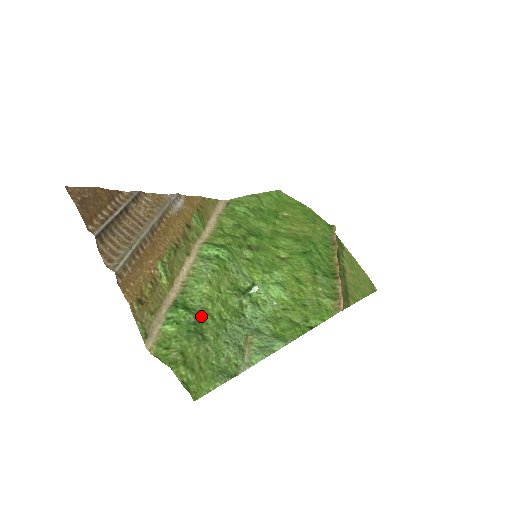
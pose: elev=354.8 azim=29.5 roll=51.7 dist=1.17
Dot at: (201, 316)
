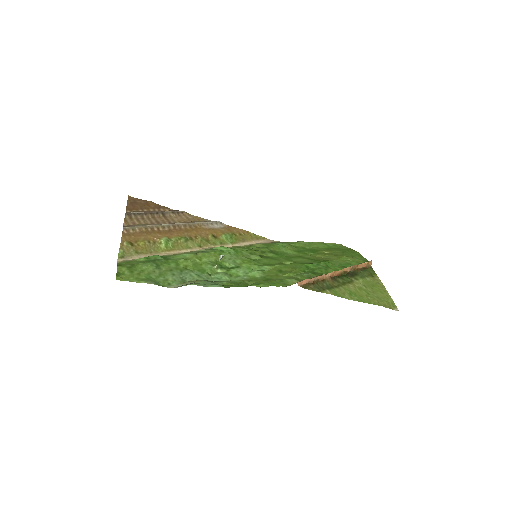
Dot at: (168, 261)
